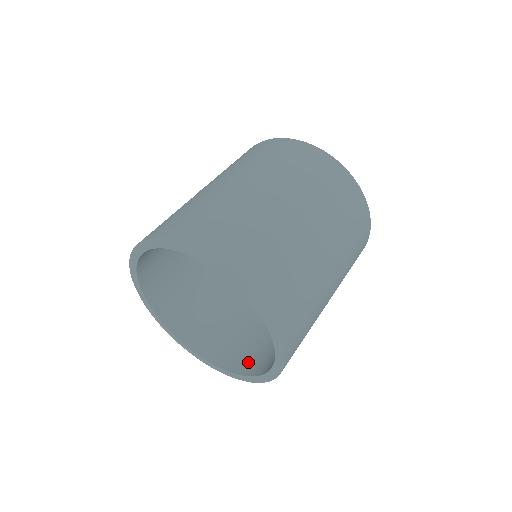
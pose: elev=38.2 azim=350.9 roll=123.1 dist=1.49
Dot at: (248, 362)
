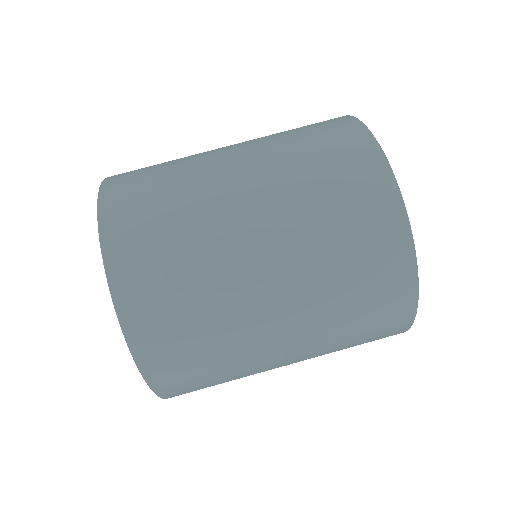
Dot at: occluded
